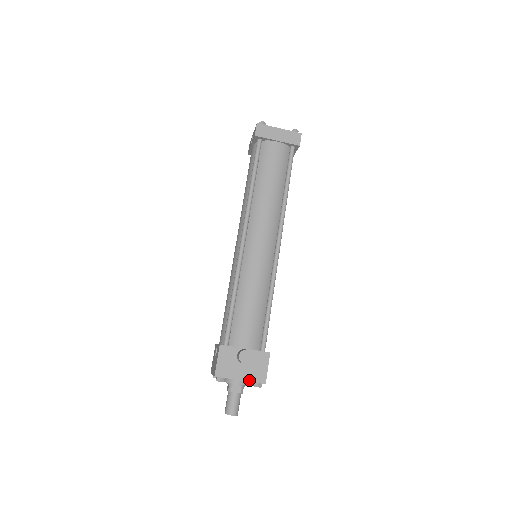
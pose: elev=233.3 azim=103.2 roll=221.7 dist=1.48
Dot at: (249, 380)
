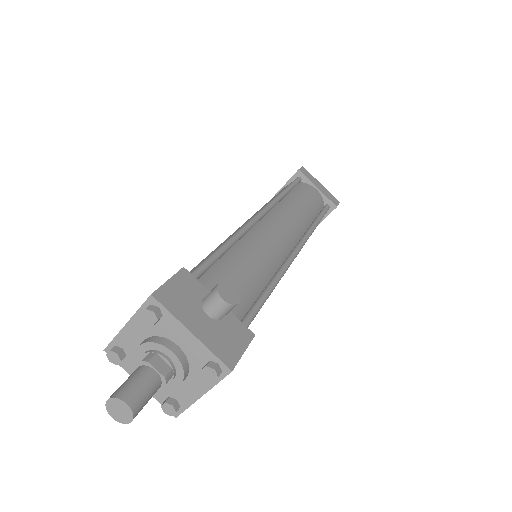
Dot at: (207, 344)
